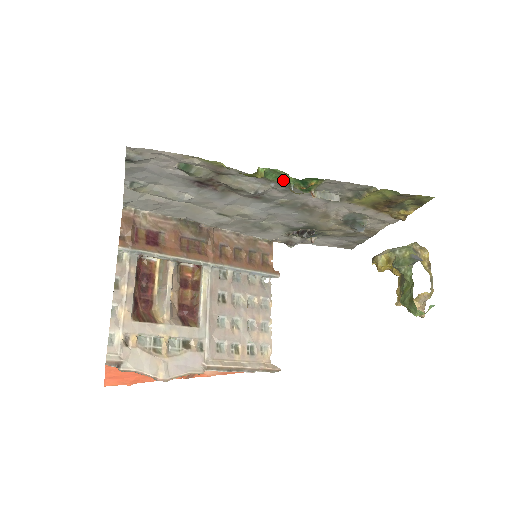
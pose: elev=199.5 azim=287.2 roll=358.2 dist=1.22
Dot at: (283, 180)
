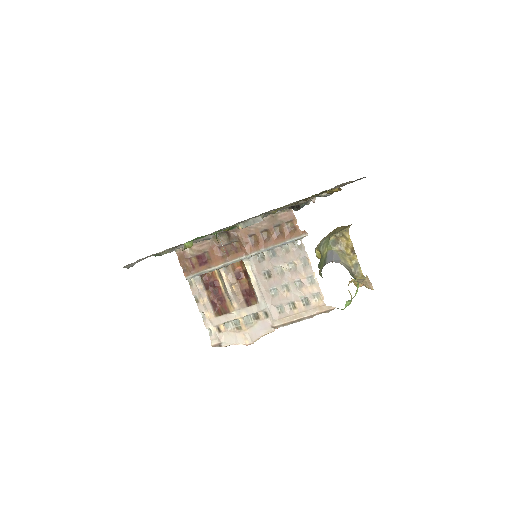
Dot at: (210, 234)
